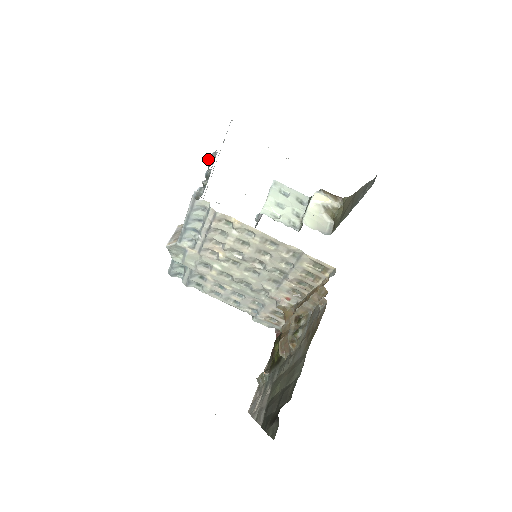
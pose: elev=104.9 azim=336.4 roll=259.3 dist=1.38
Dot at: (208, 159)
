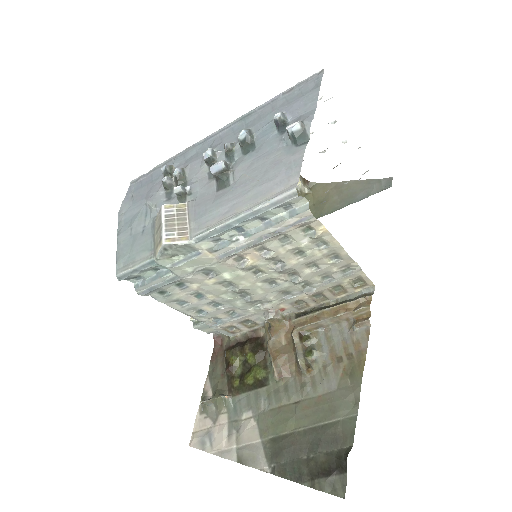
Dot at: (297, 128)
